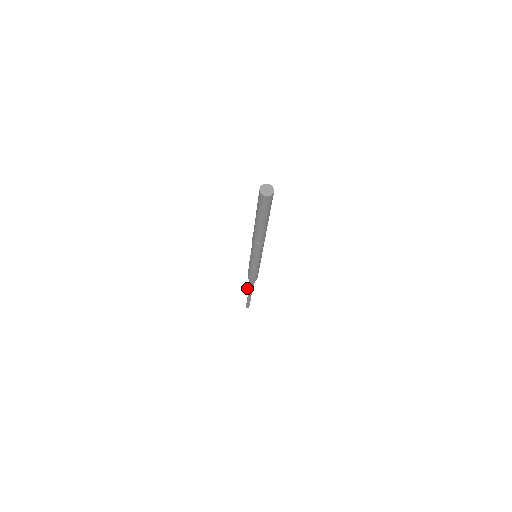
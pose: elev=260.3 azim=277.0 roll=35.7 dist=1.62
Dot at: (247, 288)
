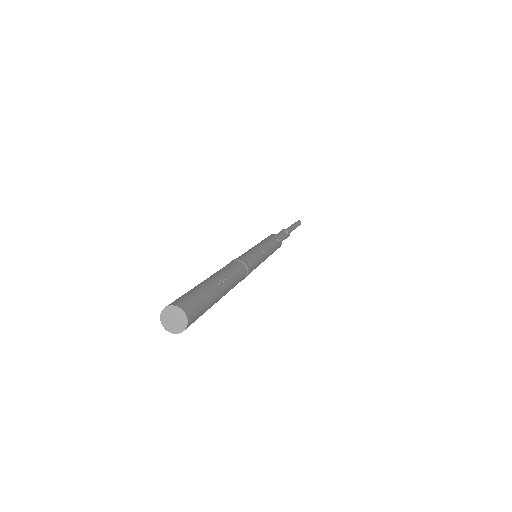
Dot at: occluded
